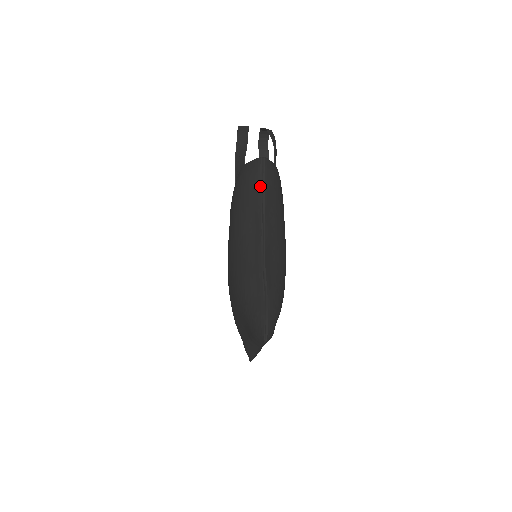
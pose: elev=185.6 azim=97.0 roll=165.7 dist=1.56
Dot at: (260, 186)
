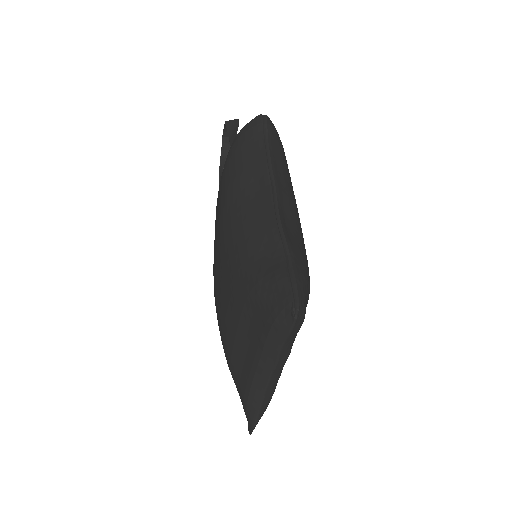
Dot at: (262, 141)
